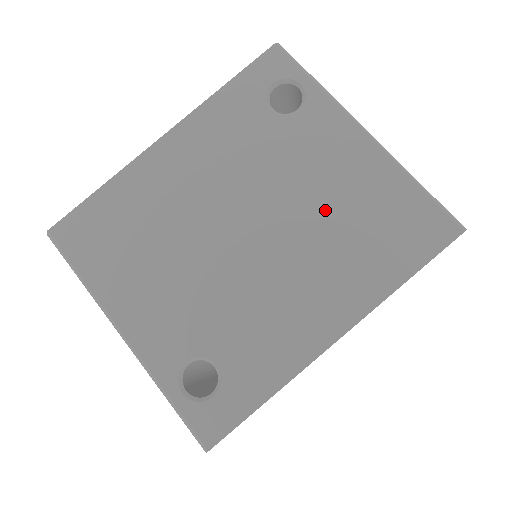
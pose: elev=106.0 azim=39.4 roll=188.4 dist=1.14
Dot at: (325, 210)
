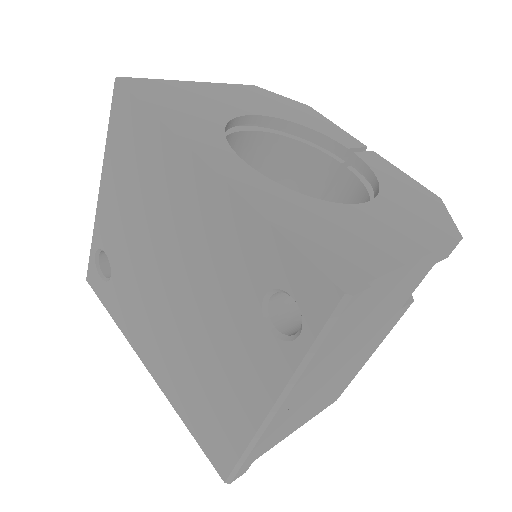
Dot at: (203, 361)
